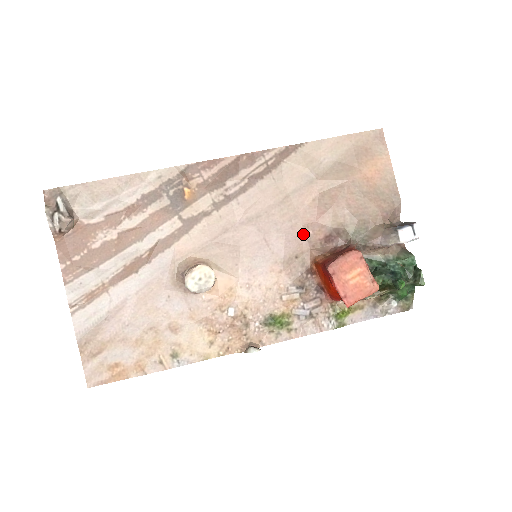
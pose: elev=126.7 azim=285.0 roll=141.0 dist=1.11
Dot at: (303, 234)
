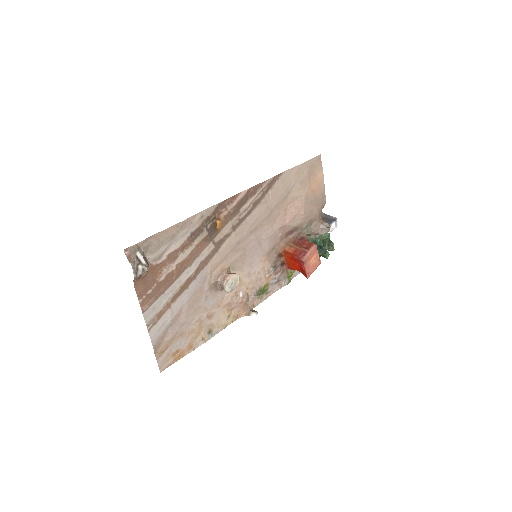
Dot at: (278, 233)
